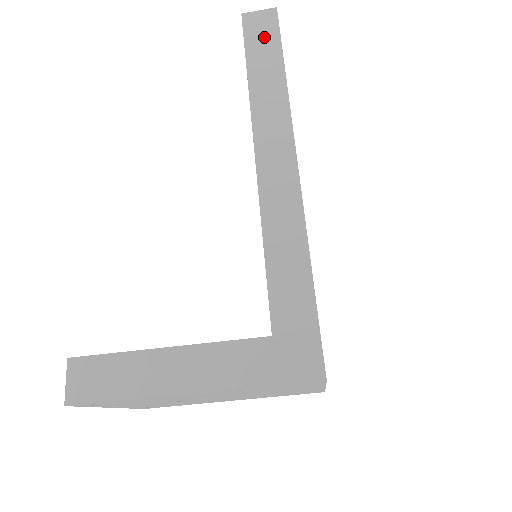
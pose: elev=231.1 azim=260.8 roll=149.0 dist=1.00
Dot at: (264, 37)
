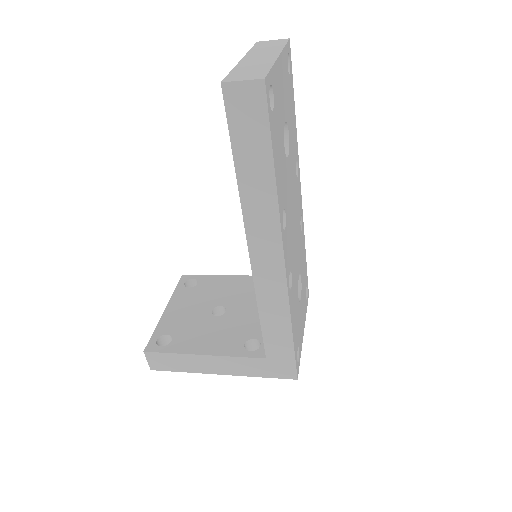
Dot at: (251, 125)
